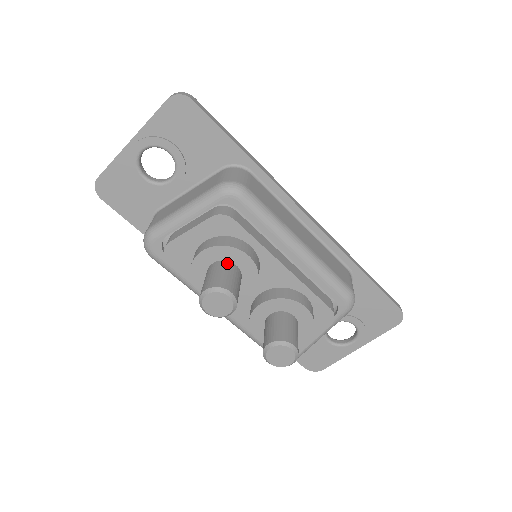
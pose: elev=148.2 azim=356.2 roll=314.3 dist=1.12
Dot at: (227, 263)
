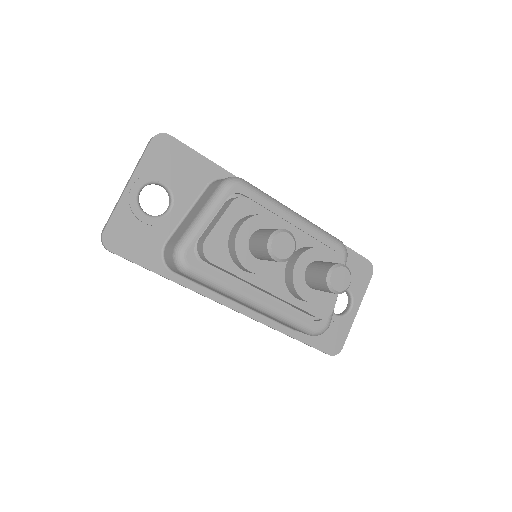
Dot at: (263, 229)
